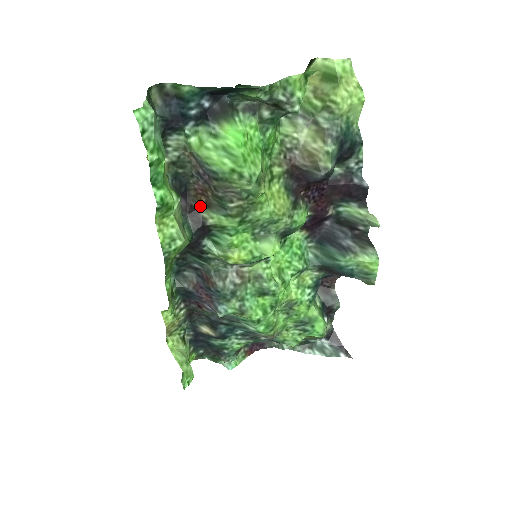
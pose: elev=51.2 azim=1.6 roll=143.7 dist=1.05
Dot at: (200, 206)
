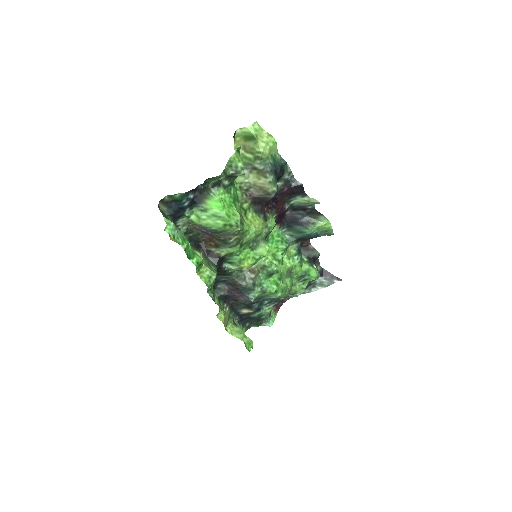
Dot at: (212, 248)
